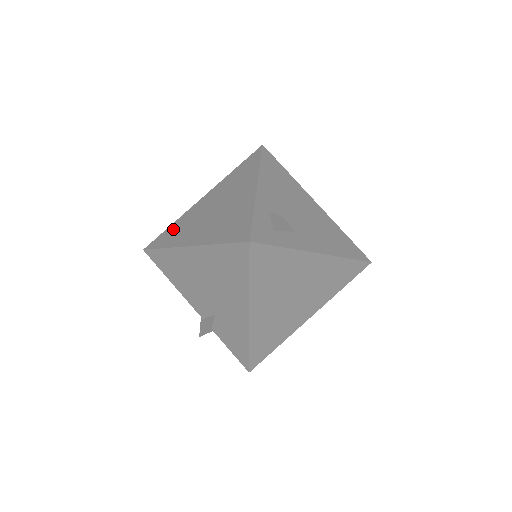
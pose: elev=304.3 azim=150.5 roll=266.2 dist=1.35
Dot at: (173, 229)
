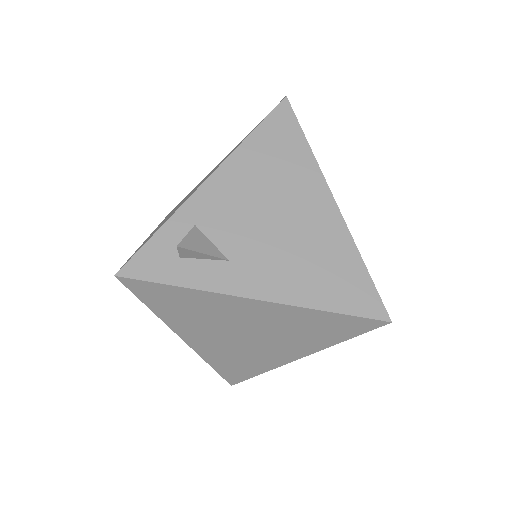
Dot at: (182, 200)
